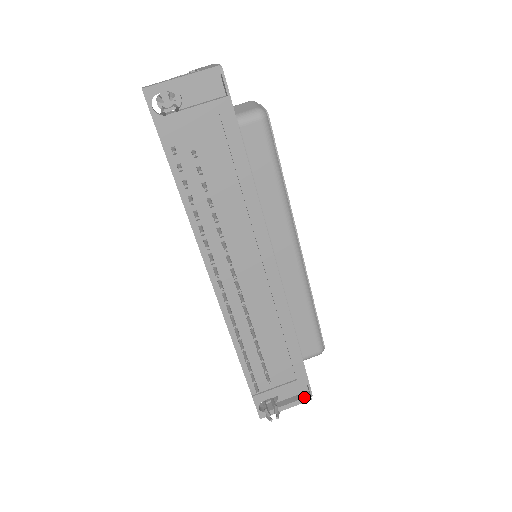
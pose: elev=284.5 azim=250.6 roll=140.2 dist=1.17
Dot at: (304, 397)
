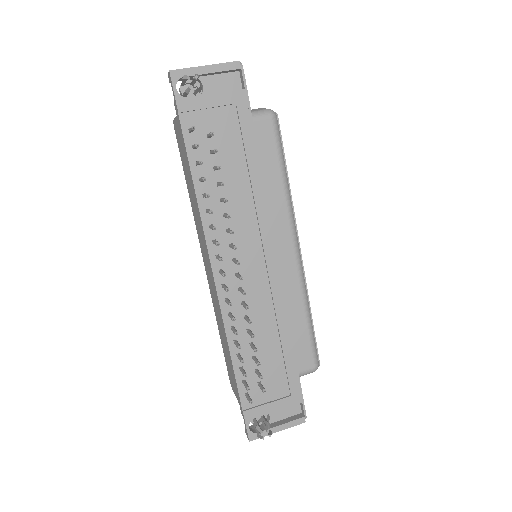
Dot at: (297, 418)
